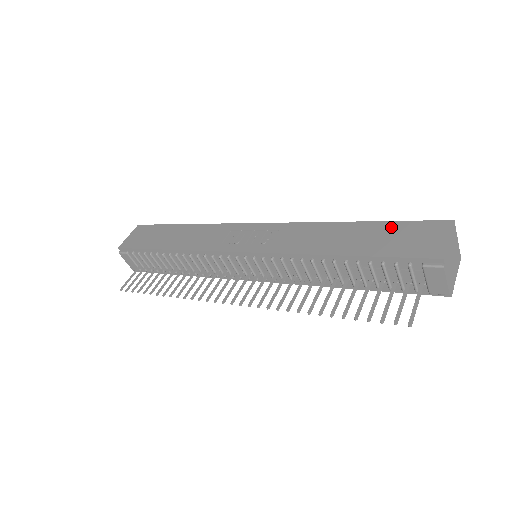
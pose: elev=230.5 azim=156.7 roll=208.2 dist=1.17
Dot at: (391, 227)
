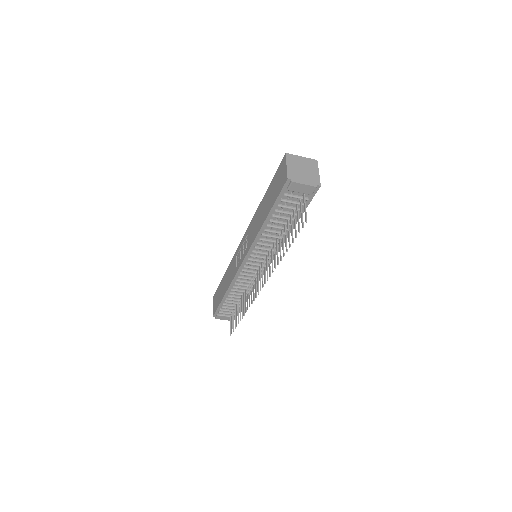
Dot at: (272, 184)
